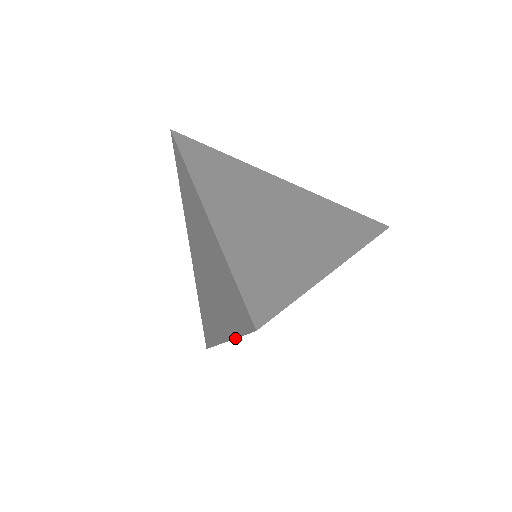
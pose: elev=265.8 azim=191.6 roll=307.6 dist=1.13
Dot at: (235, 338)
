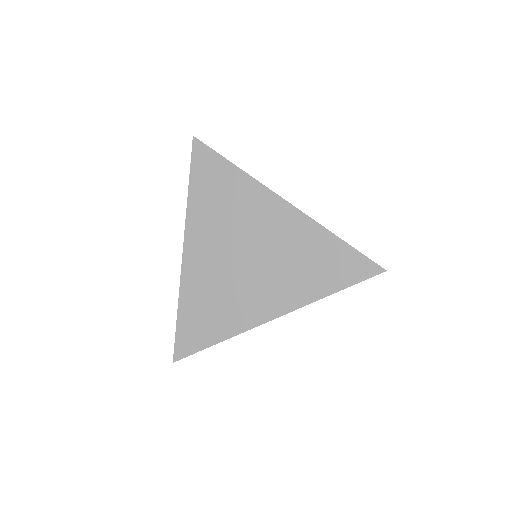
Dot at: occluded
